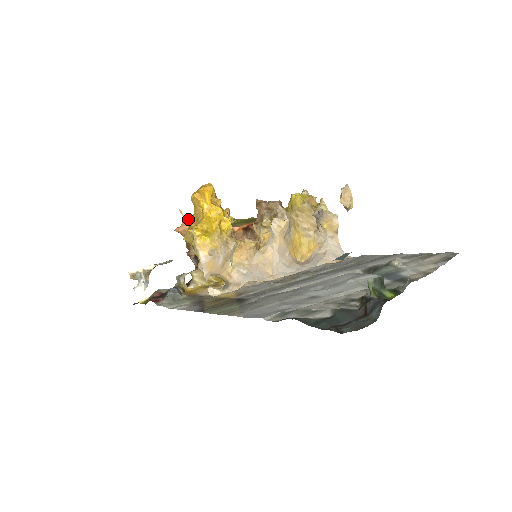
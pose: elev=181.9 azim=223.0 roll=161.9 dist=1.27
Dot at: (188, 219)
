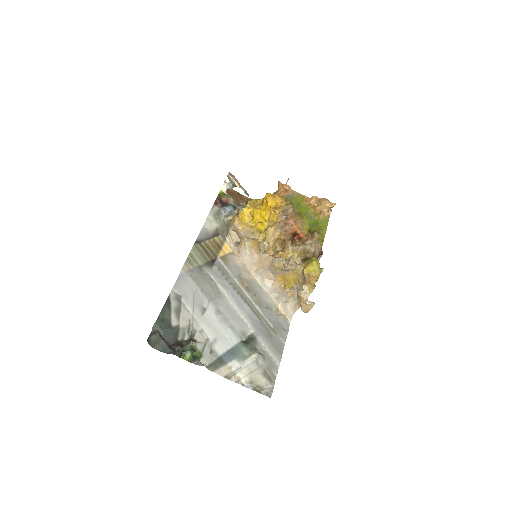
Dot at: occluded
